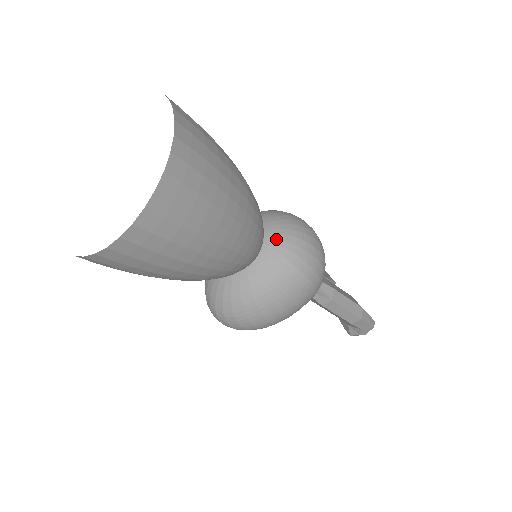
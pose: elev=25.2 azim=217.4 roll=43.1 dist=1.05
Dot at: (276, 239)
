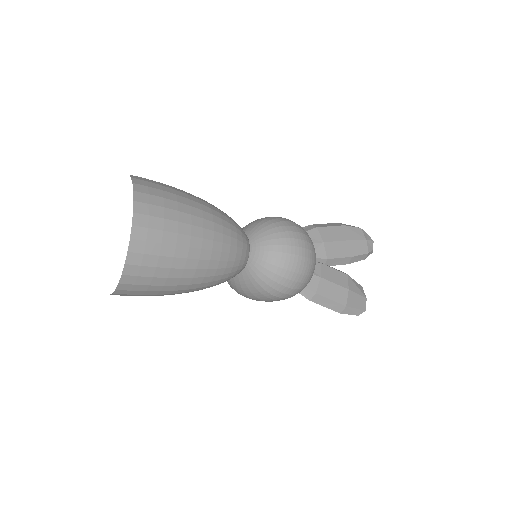
Dot at: (255, 268)
